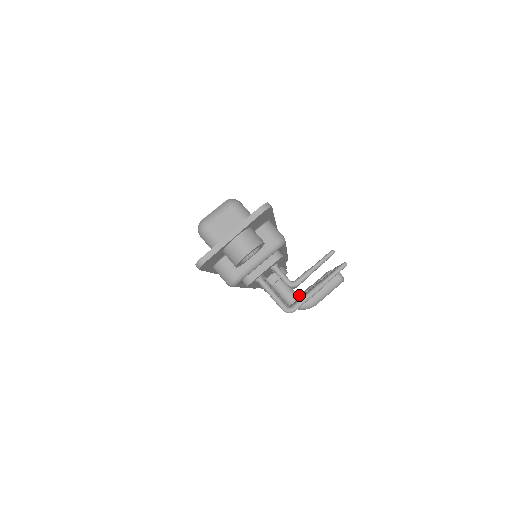
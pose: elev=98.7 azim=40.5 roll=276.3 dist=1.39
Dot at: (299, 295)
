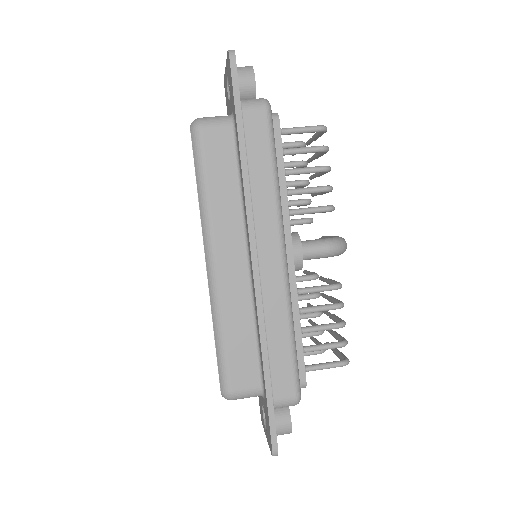
Dot at: occluded
